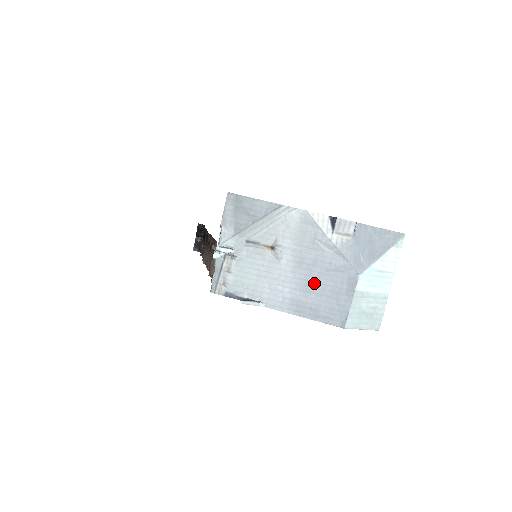
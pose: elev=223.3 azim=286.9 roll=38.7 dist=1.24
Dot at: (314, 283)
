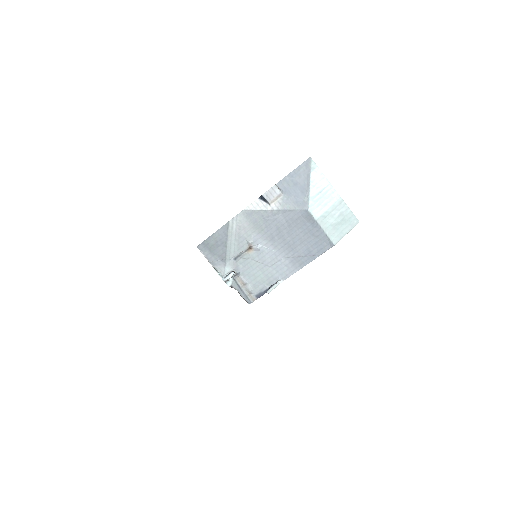
Dot at: (291, 241)
